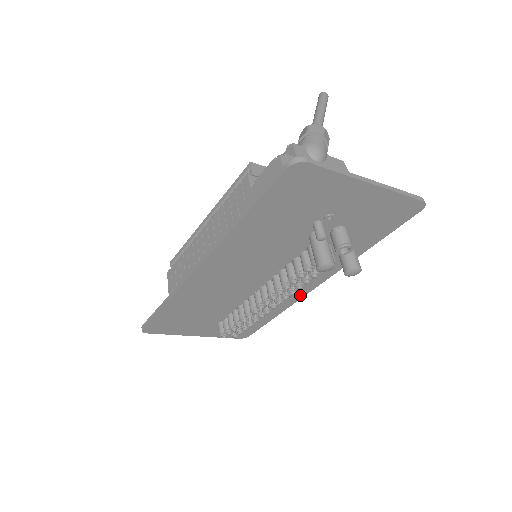
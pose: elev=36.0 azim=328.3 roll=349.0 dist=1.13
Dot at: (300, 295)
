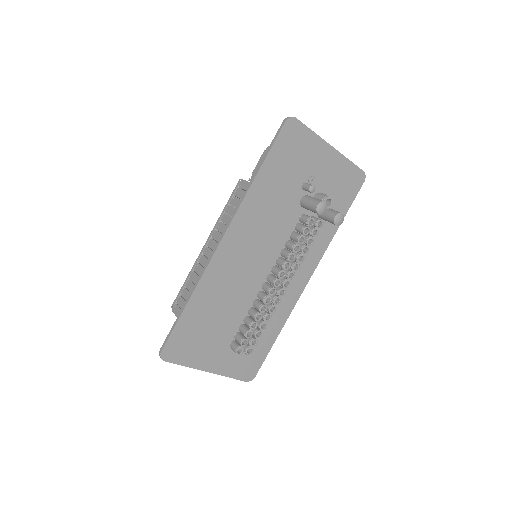
Dot at: (296, 295)
